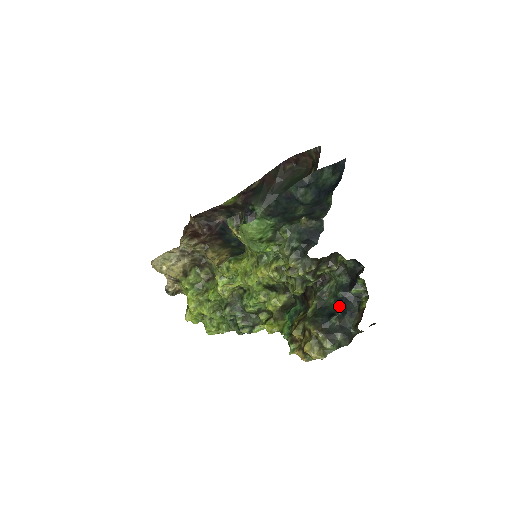
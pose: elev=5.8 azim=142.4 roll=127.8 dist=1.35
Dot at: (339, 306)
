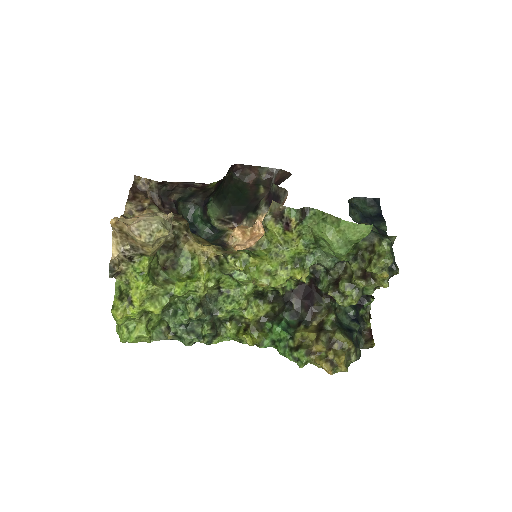
Dot at: (357, 323)
